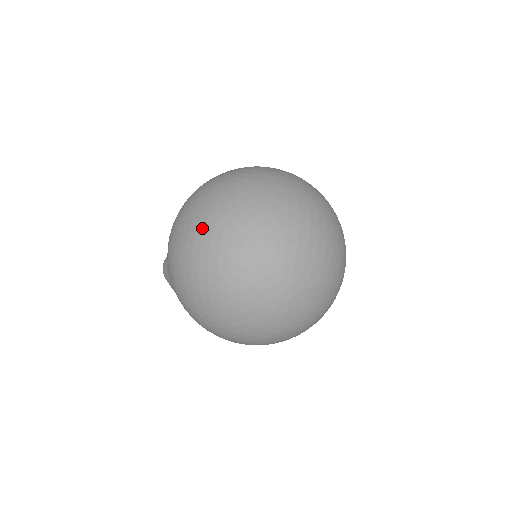
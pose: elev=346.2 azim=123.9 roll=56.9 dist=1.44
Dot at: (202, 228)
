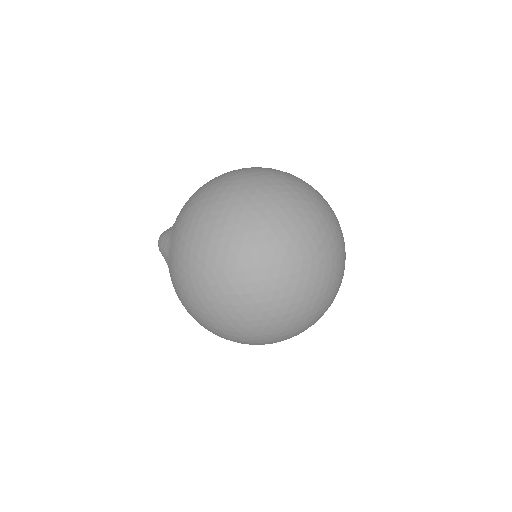
Dot at: (235, 184)
